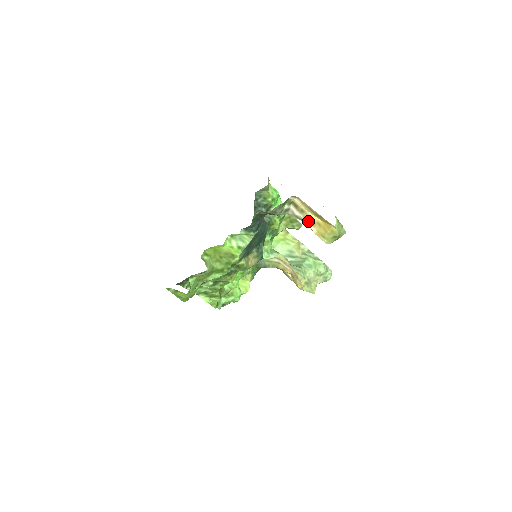
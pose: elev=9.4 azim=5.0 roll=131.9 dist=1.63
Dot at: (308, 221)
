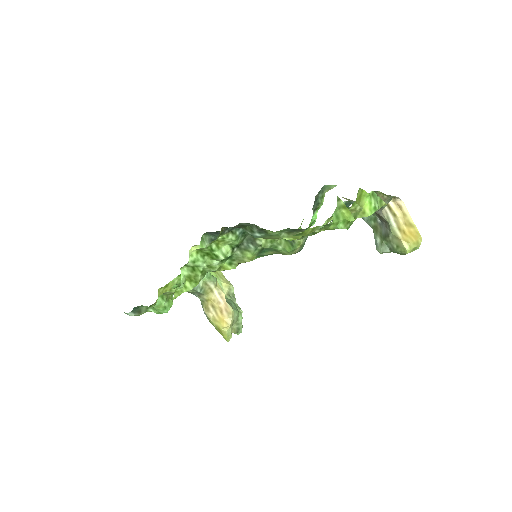
Dot at: (397, 225)
